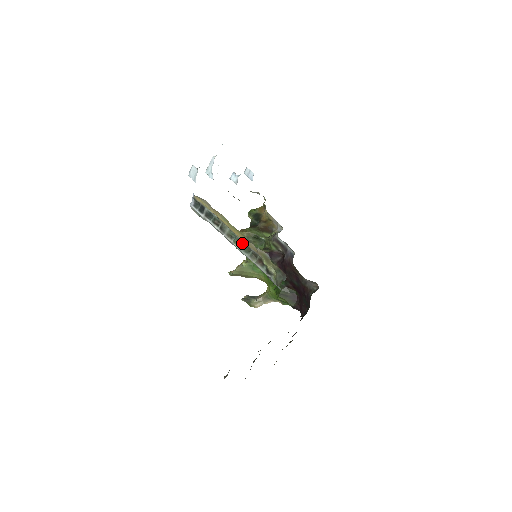
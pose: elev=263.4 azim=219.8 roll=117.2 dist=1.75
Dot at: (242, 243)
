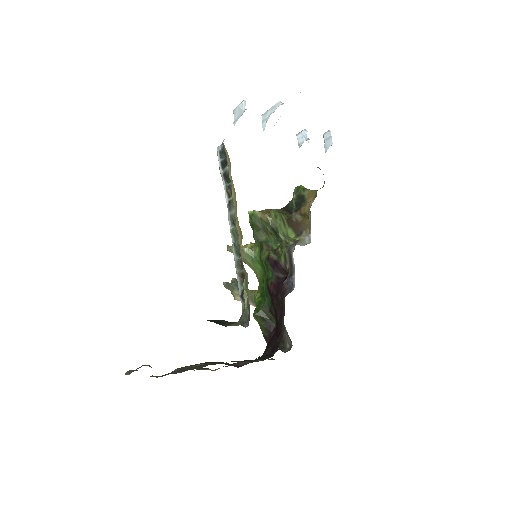
Dot at: (238, 240)
